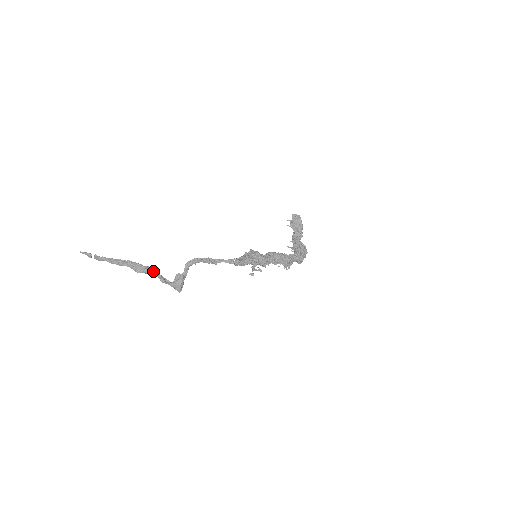
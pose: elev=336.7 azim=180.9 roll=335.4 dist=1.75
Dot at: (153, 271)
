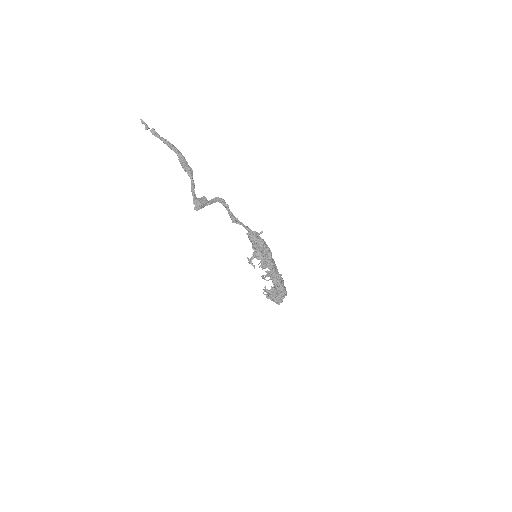
Dot at: (192, 174)
